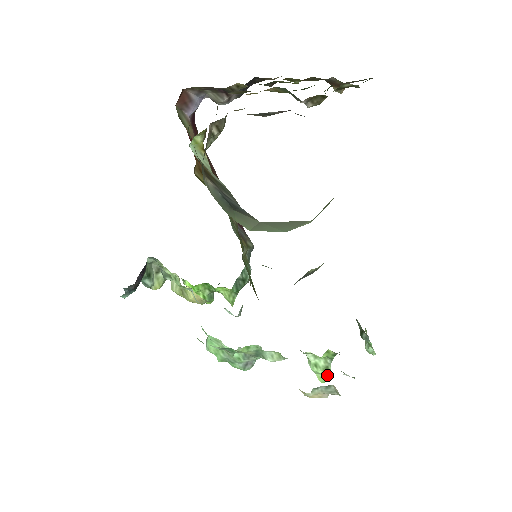
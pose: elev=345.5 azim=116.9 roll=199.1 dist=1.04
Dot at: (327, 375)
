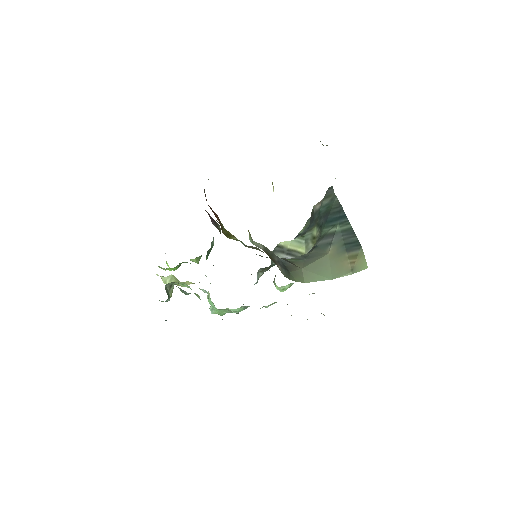
Dot at: occluded
